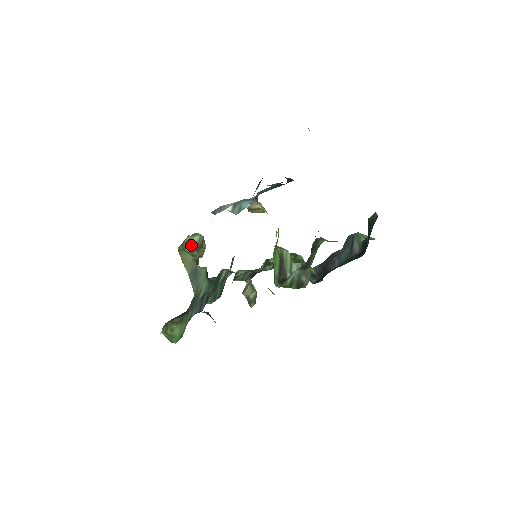
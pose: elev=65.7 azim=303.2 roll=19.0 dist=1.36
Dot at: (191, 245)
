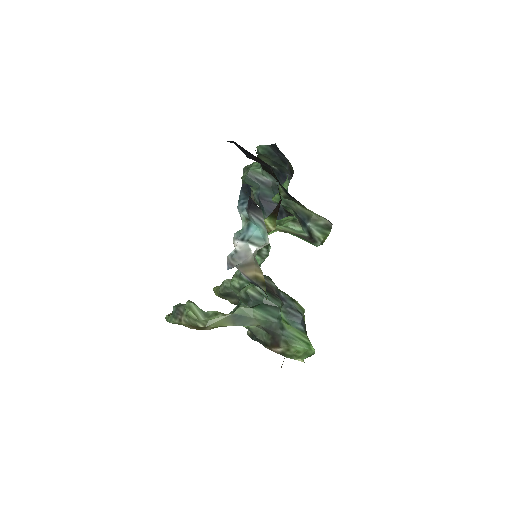
Dot at: (200, 314)
